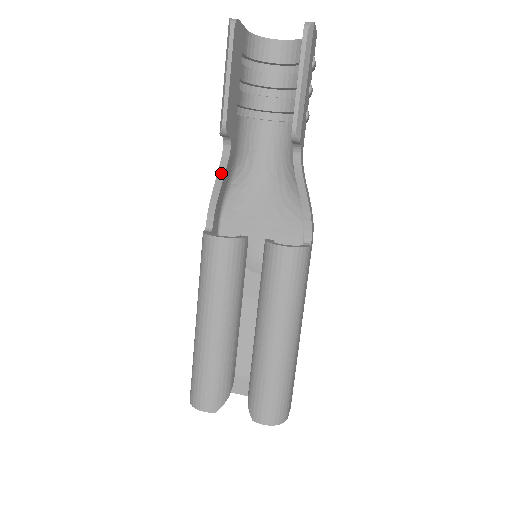
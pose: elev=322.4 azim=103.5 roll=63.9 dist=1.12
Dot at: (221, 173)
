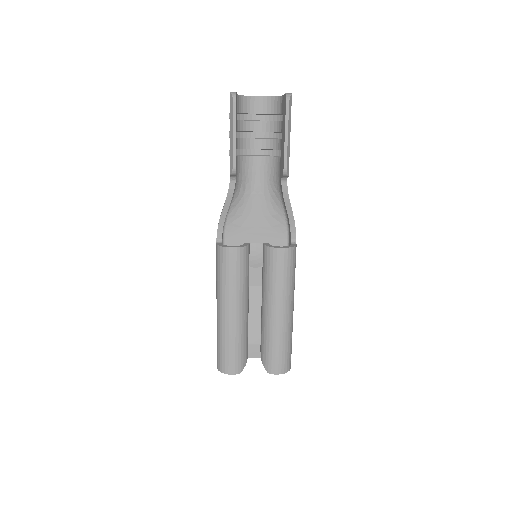
Dot at: (228, 200)
